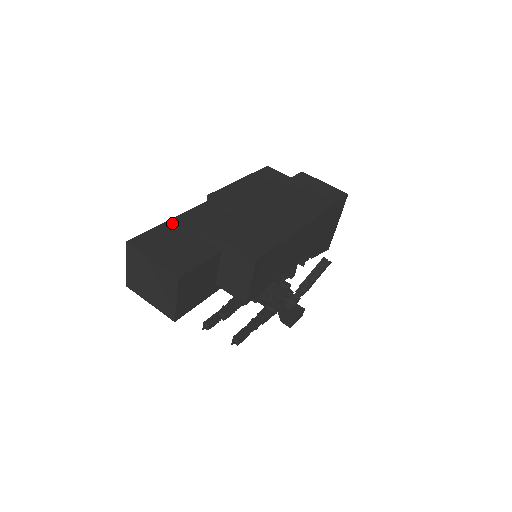
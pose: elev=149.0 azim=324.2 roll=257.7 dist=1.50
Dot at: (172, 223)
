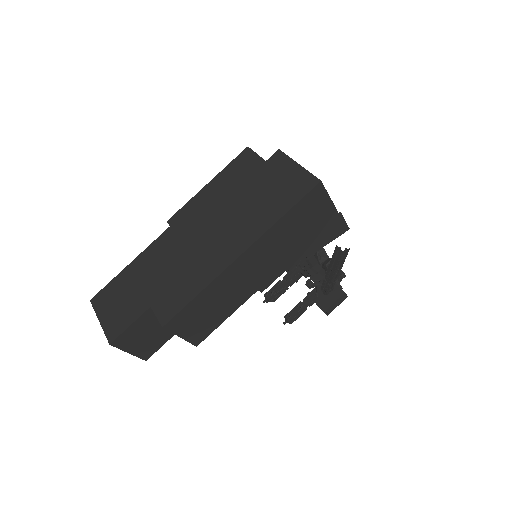
Dot at: (129, 269)
